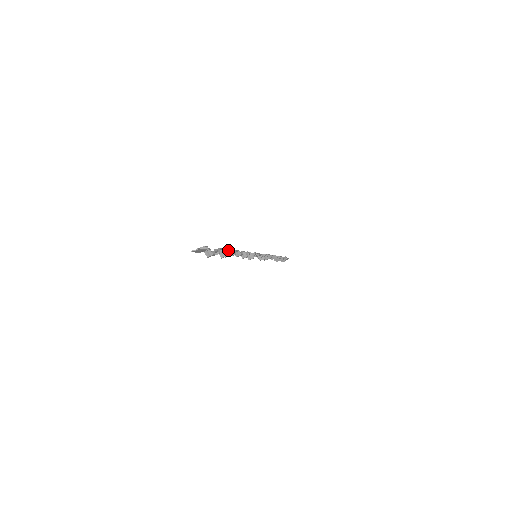
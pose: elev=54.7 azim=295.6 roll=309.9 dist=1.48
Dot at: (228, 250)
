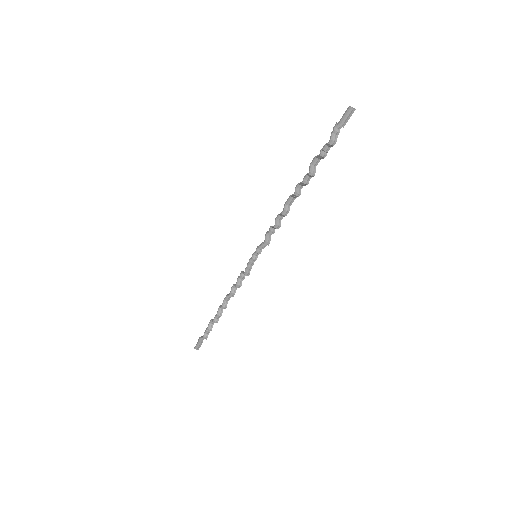
Dot at: (301, 184)
